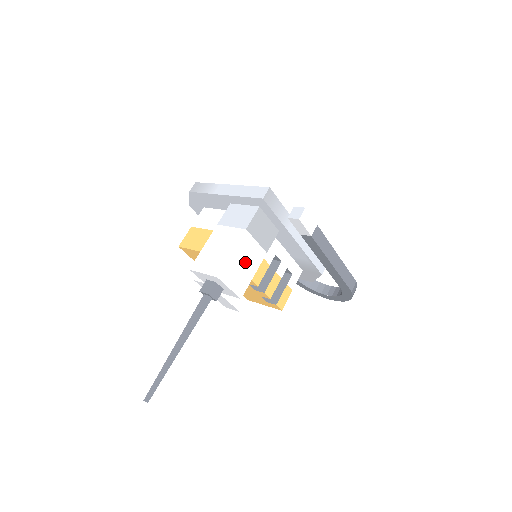
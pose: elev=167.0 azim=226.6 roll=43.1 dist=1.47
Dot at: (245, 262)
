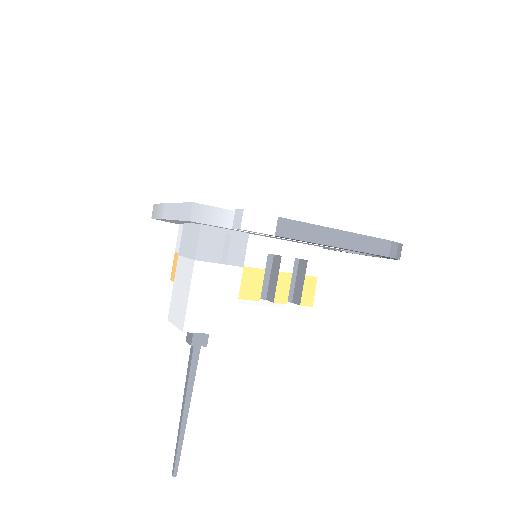
Dot at: (215, 295)
